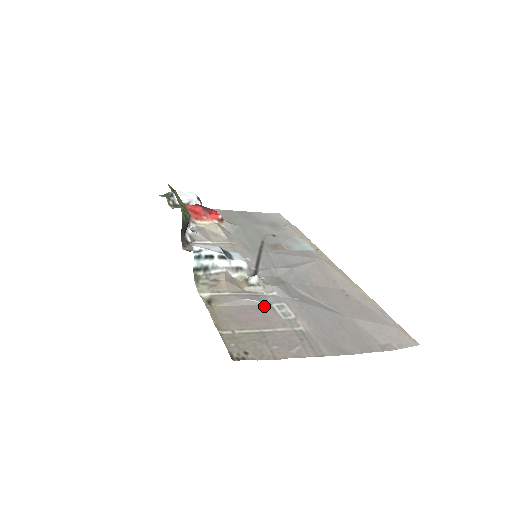
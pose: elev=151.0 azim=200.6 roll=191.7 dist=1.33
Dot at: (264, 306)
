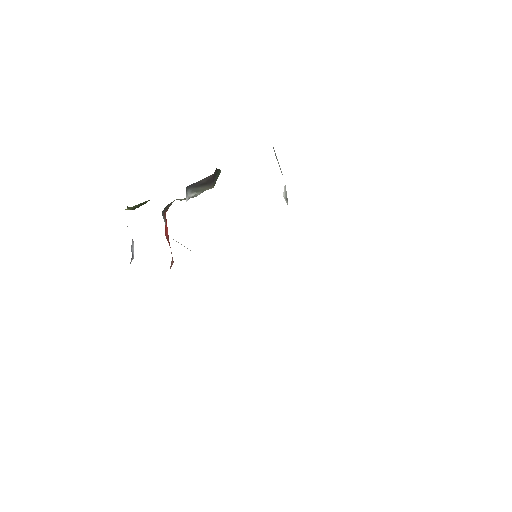
Dot at: occluded
